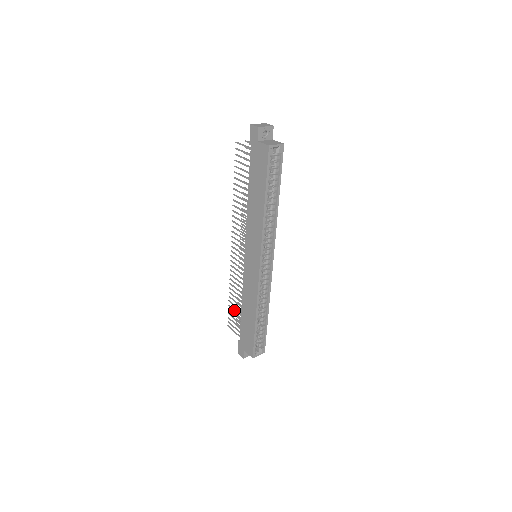
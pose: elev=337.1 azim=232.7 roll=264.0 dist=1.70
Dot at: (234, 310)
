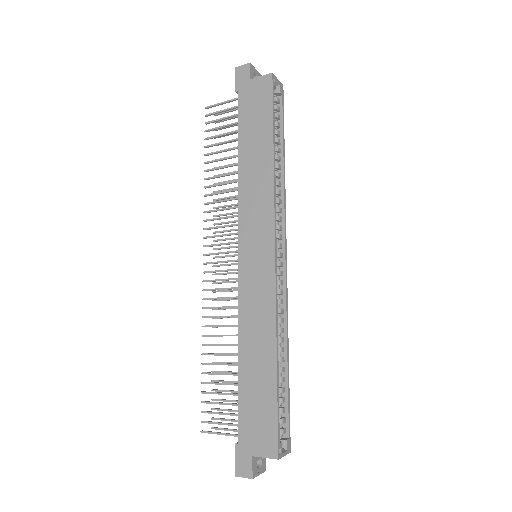
Dot at: (217, 383)
